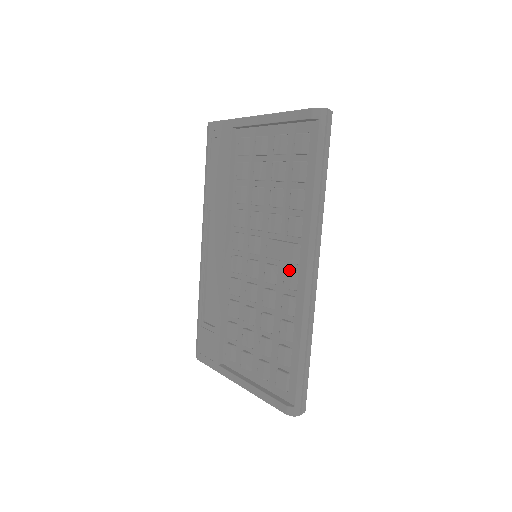
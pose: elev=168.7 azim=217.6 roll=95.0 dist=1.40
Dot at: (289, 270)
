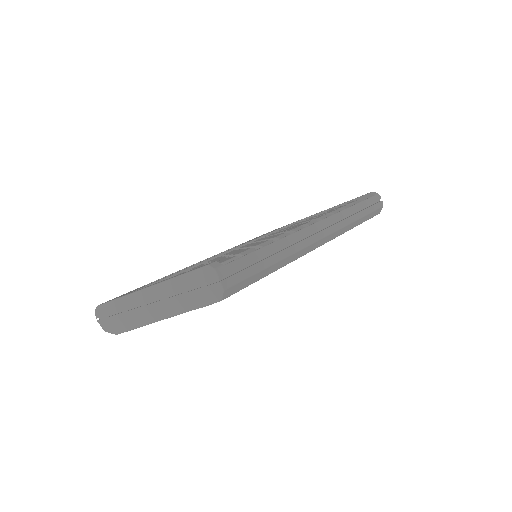
Dot at: (298, 226)
